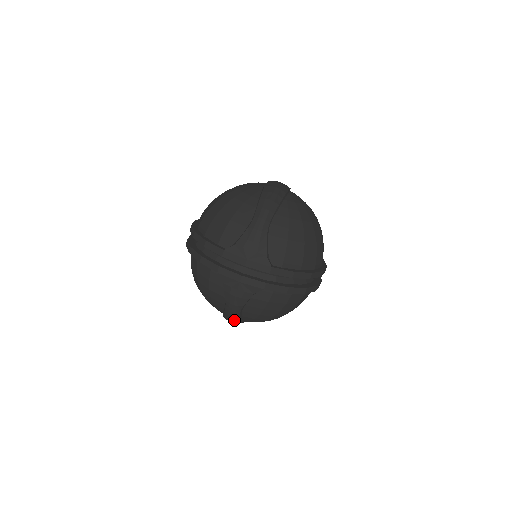
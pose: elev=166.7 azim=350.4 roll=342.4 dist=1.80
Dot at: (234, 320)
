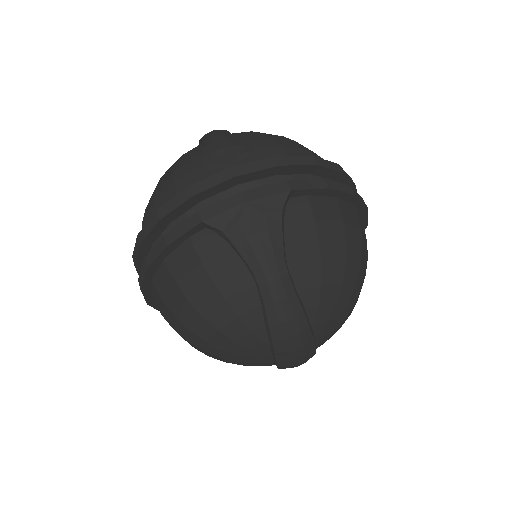
Dot at: (291, 312)
